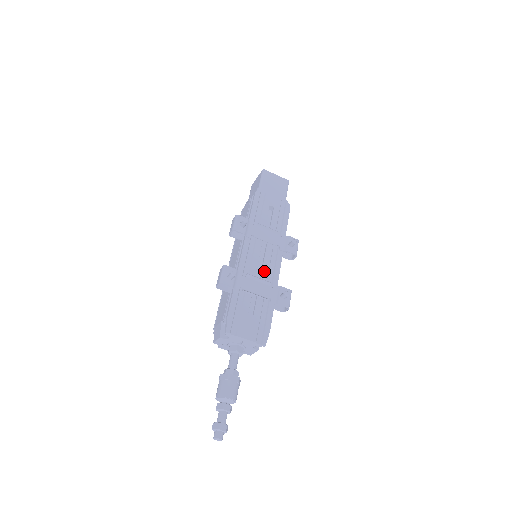
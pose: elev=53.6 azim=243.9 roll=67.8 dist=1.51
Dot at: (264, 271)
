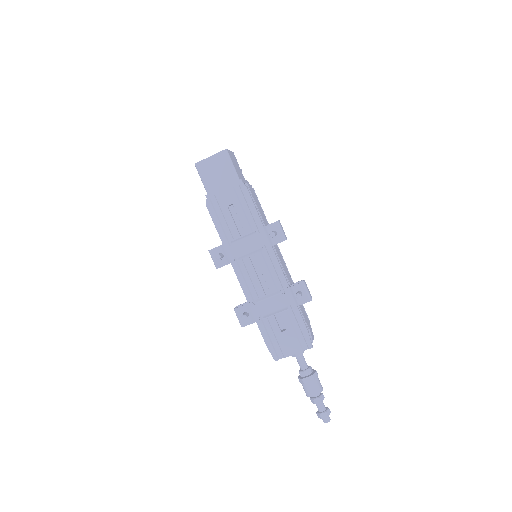
Dot at: (268, 282)
